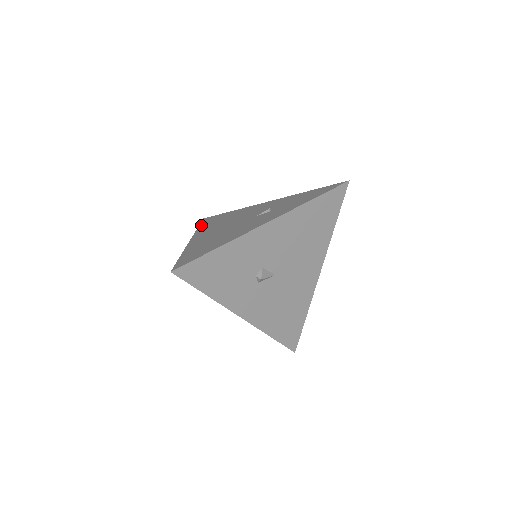
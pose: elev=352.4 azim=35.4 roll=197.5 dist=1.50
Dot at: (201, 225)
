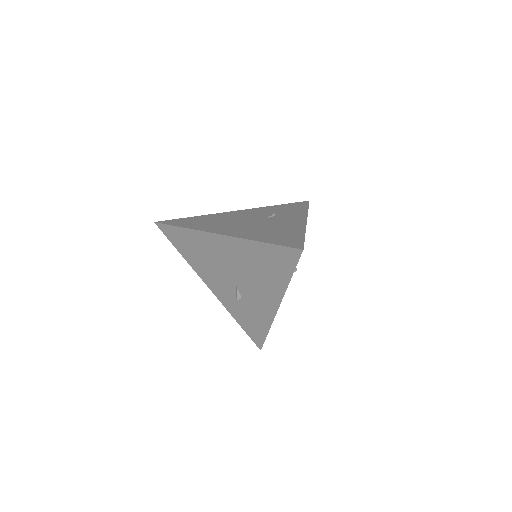
Dot at: (182, 225)
